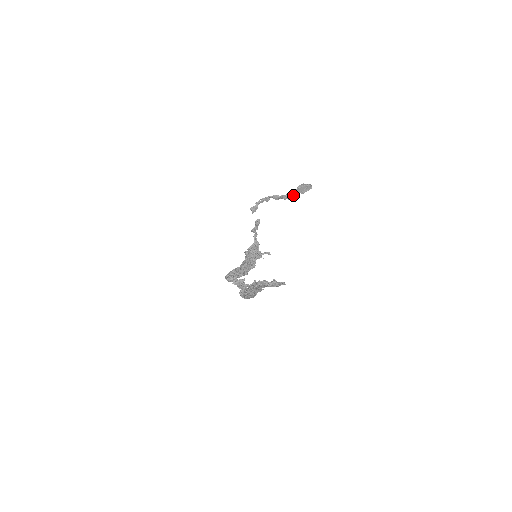
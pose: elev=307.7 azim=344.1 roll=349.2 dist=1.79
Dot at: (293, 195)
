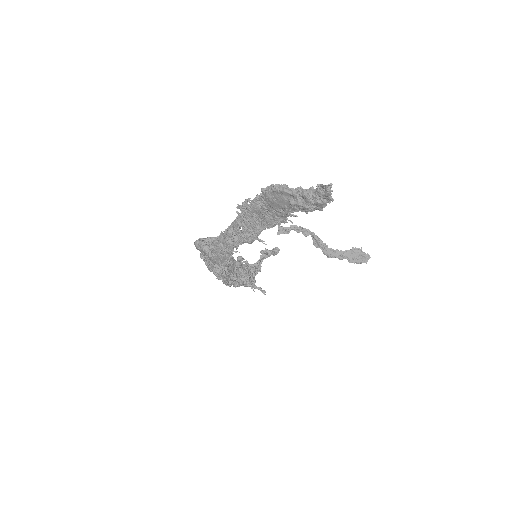
Dot at: (339, 255)
